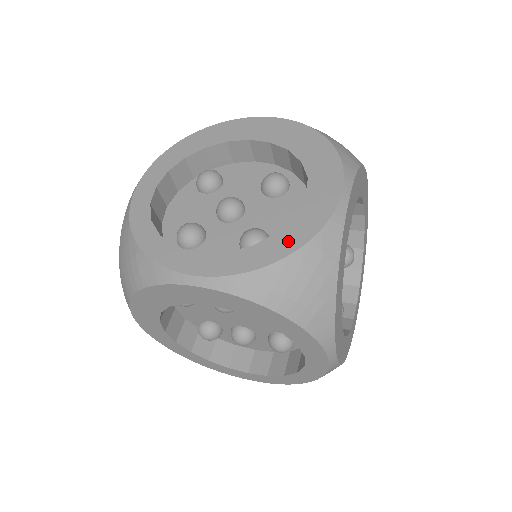
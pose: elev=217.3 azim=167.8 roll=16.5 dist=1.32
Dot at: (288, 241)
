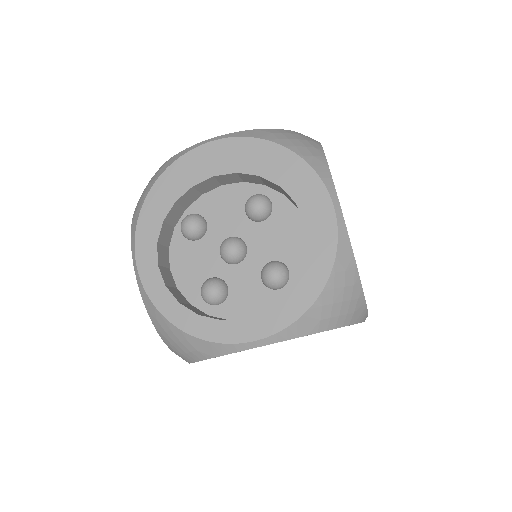
Dot at: (315, 277)
